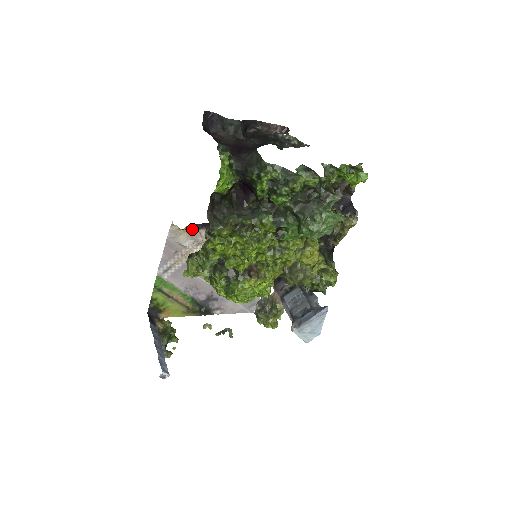
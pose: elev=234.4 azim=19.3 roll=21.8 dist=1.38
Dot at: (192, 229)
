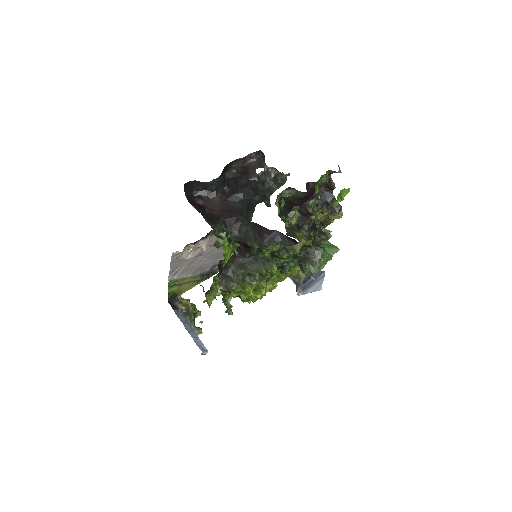
Dot at: (190, 244)
